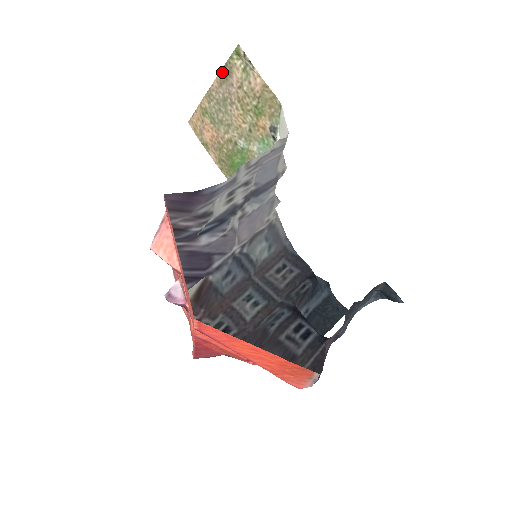
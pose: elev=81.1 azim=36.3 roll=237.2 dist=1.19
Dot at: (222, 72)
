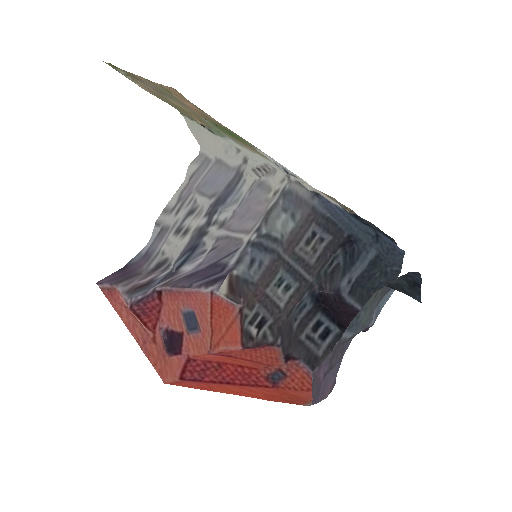
Dot at: (129, 73)
